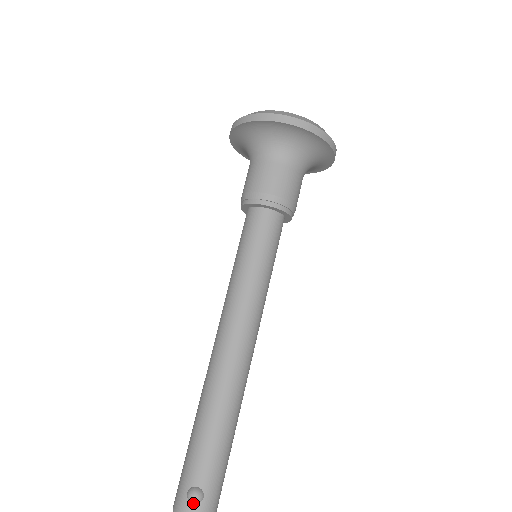
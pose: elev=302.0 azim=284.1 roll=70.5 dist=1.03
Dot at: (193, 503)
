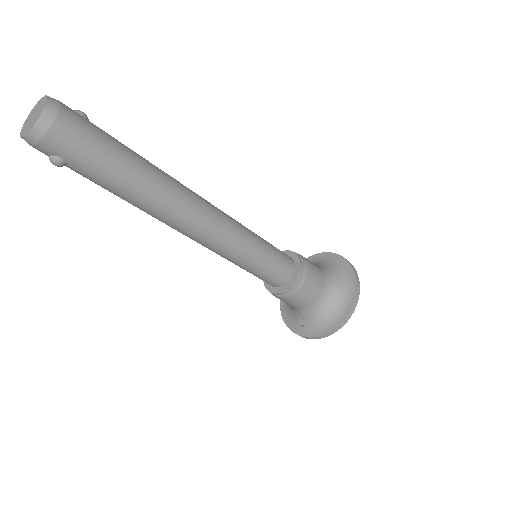
Dot at: occluded
